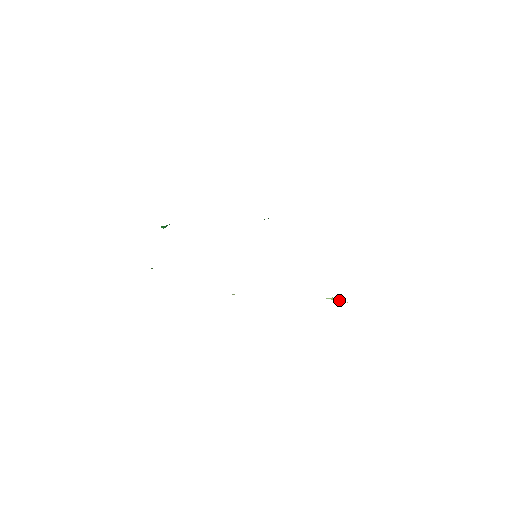
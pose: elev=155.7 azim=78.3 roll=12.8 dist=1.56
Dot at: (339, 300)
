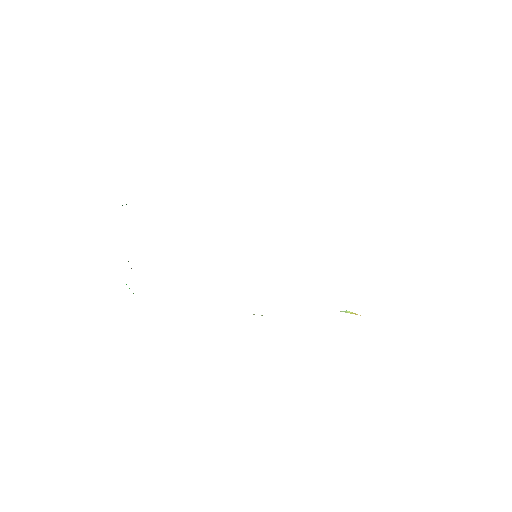
Dot at: (353, 313)
